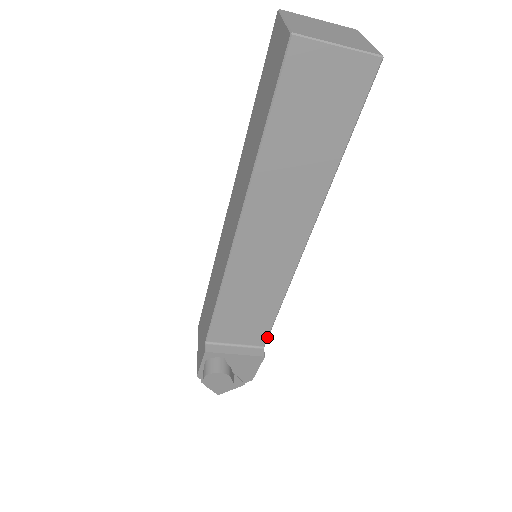
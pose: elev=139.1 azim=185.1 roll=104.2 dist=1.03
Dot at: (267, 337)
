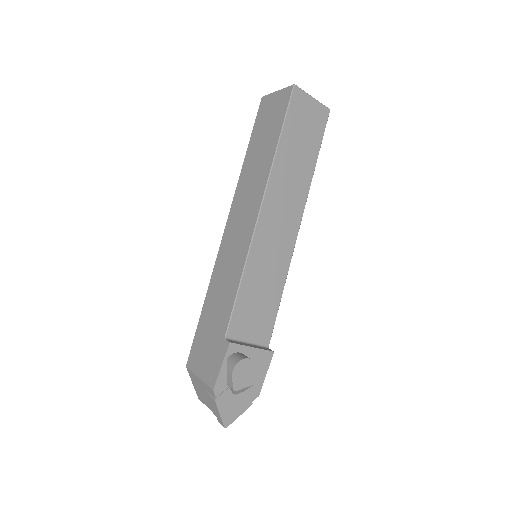
Dot at: (271, 333)
